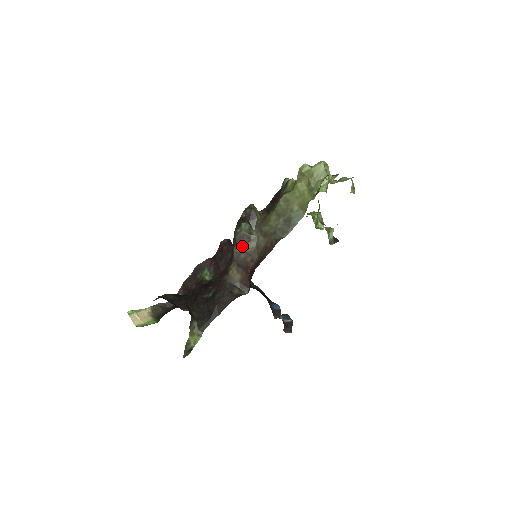
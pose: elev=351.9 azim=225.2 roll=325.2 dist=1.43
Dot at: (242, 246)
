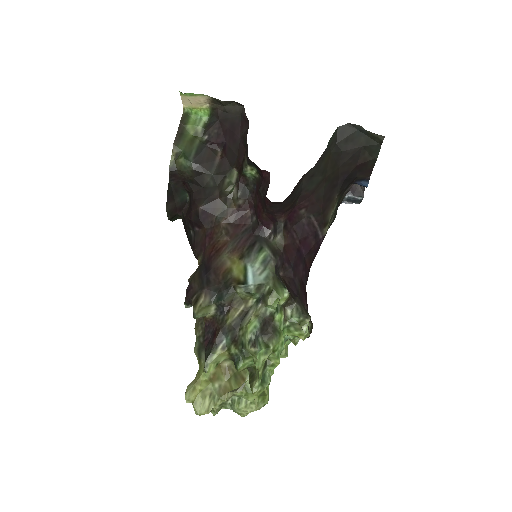
Dot at: occluded
